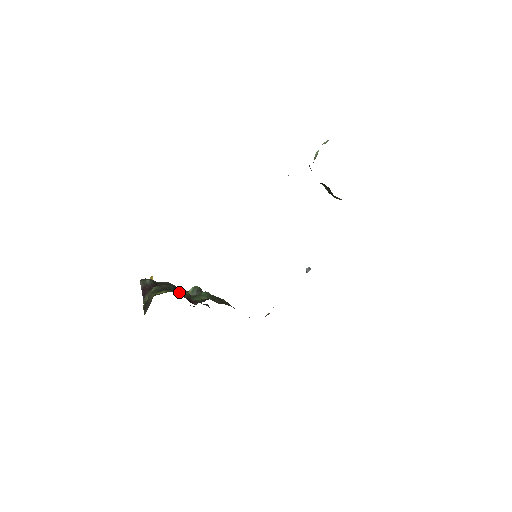
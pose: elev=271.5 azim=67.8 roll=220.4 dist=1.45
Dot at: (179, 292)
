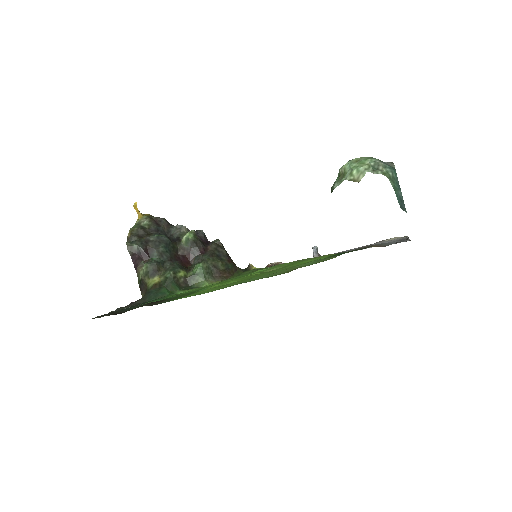
Dot at: (174, 284)
